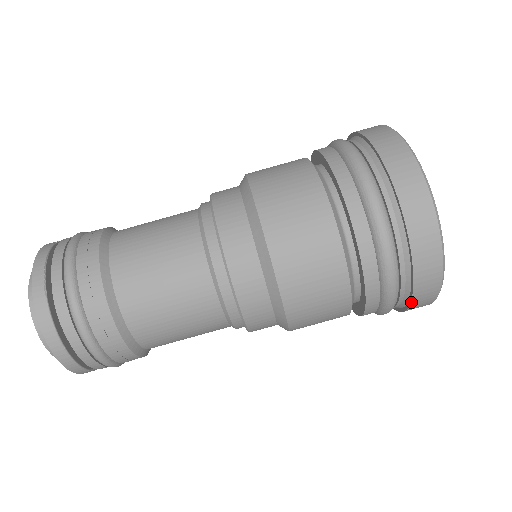
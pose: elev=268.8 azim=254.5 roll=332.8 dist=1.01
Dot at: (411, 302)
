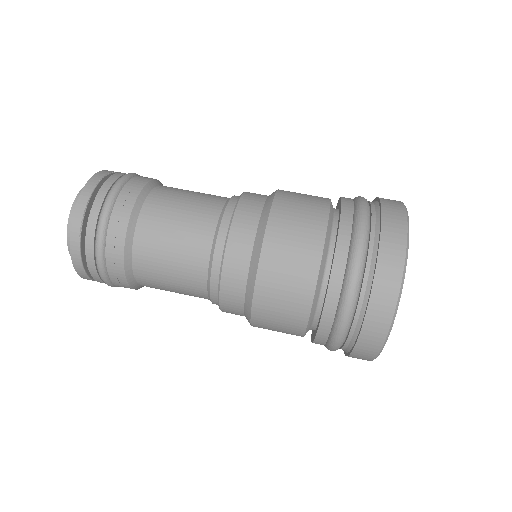
Dot at: (346, 355)
